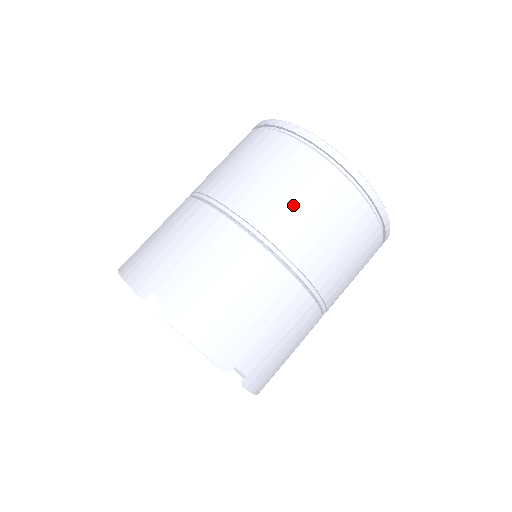
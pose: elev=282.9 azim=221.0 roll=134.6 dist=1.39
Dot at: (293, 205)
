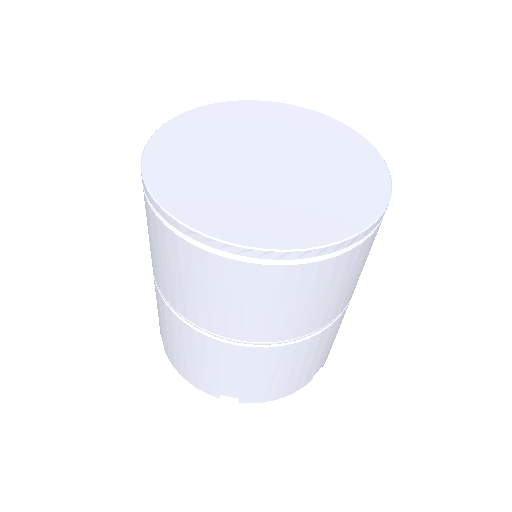
Dot at: (283, 313)
